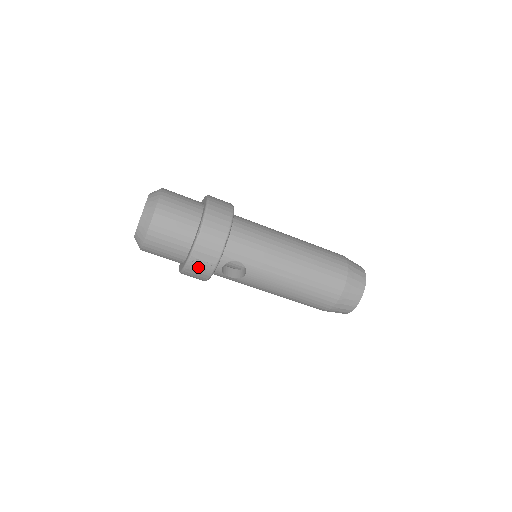
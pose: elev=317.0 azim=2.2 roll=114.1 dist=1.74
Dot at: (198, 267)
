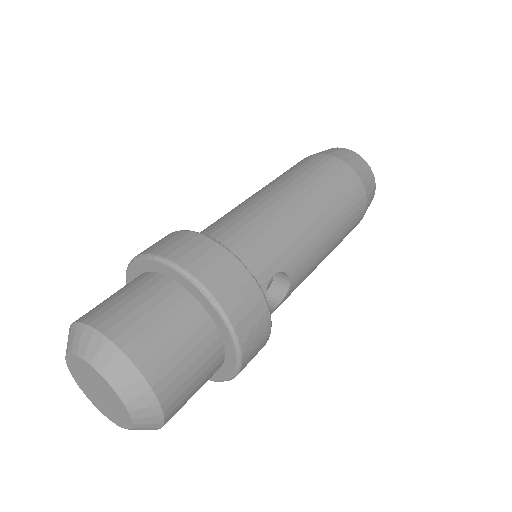
Dot at: (254, 341)
